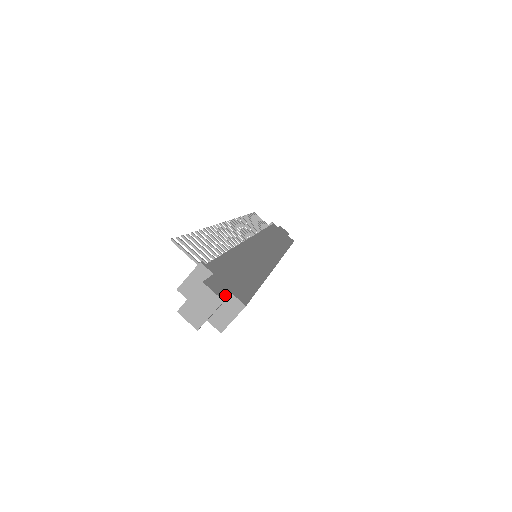
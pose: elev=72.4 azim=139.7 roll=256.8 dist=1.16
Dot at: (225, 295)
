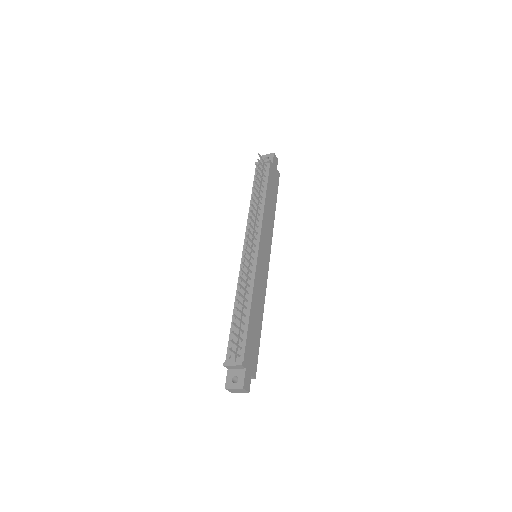
Dot at: occluded
